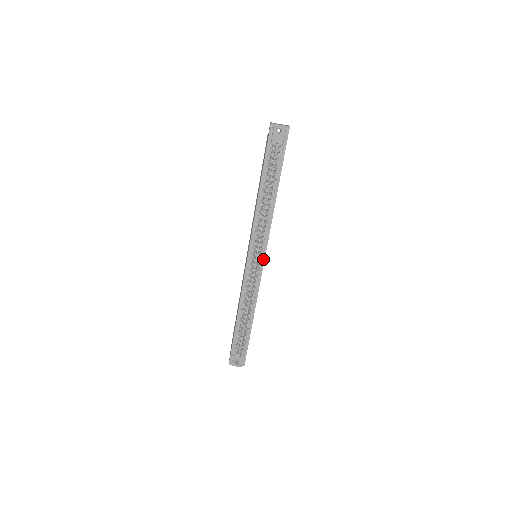
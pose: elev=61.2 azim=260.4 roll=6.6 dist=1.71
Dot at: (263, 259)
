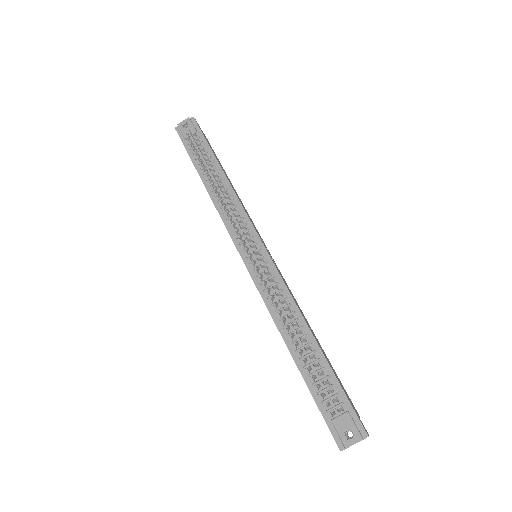
Dot at: (262, 248)
